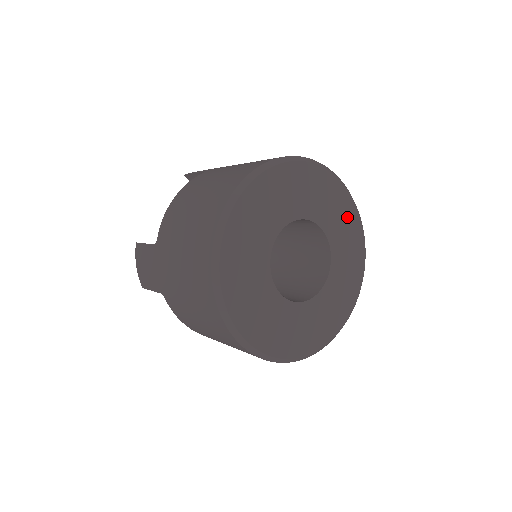
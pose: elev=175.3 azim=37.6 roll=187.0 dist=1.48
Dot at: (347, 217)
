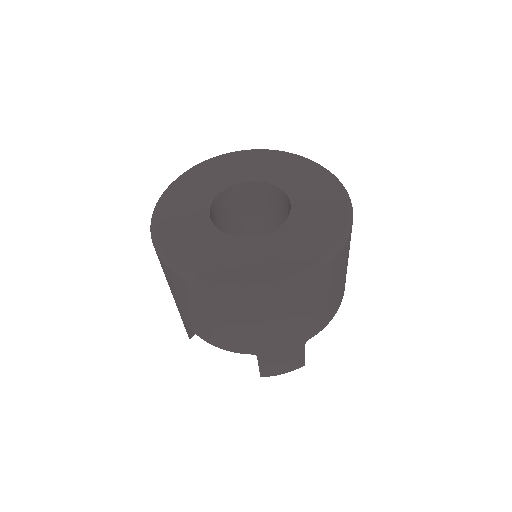
Dot at: (306, 172)
